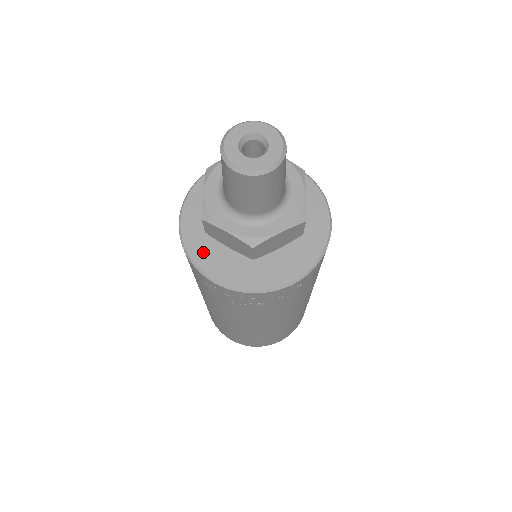
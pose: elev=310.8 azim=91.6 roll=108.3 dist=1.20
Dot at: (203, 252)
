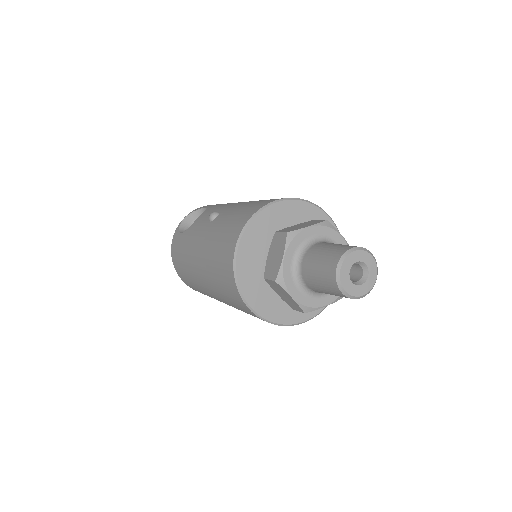
Dot at: (286, 314)
